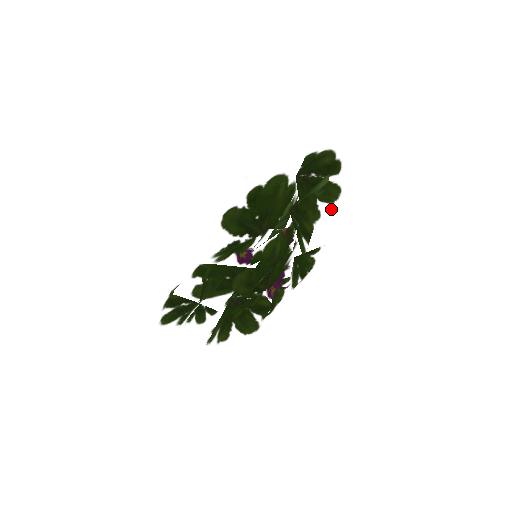
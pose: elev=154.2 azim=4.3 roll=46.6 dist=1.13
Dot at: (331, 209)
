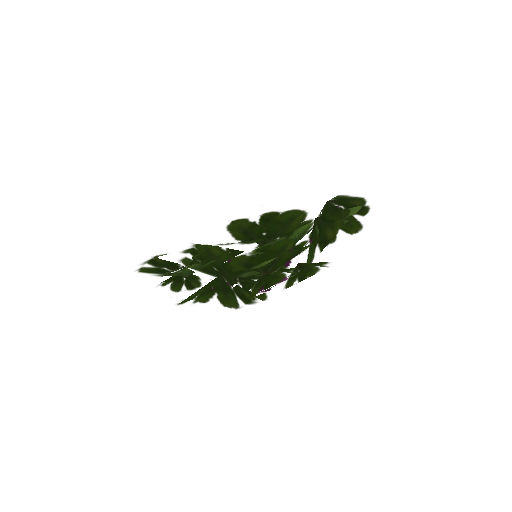
Dot at: (348, 239)
